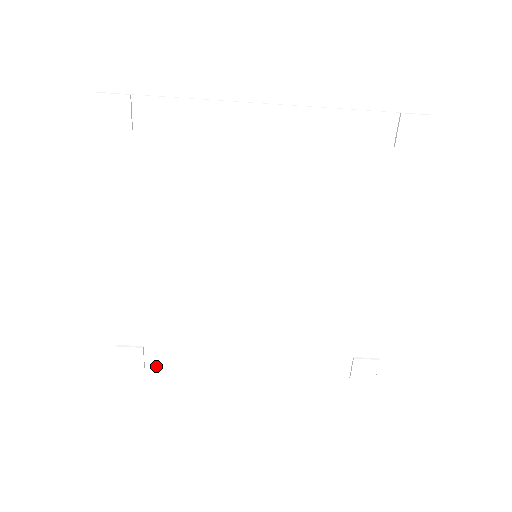
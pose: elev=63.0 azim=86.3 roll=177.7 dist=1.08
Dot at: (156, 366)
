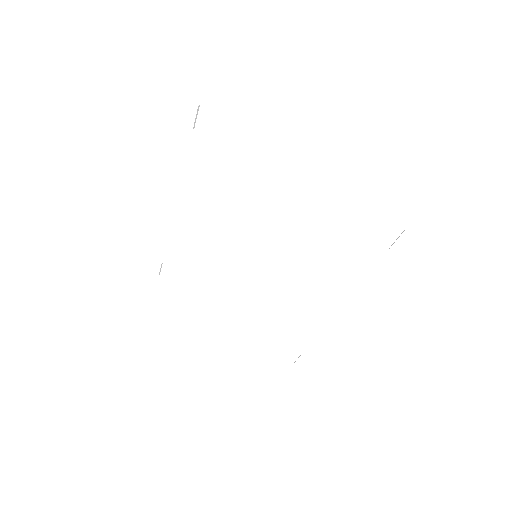
Dot at: (167, 278)
